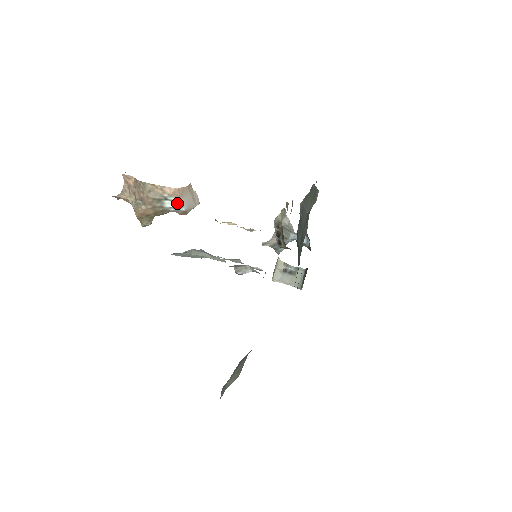
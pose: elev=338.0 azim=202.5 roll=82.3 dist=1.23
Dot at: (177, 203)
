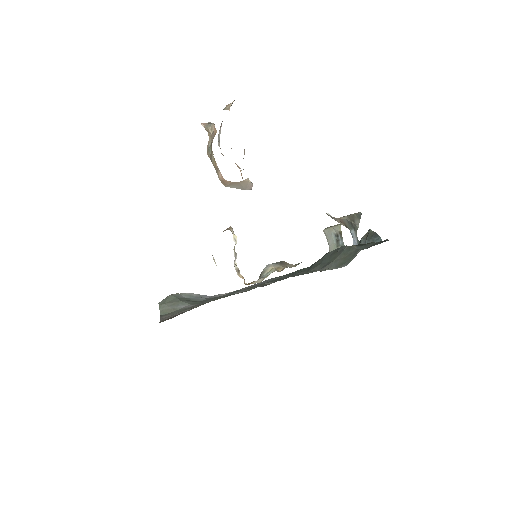
Dot at: occluded
